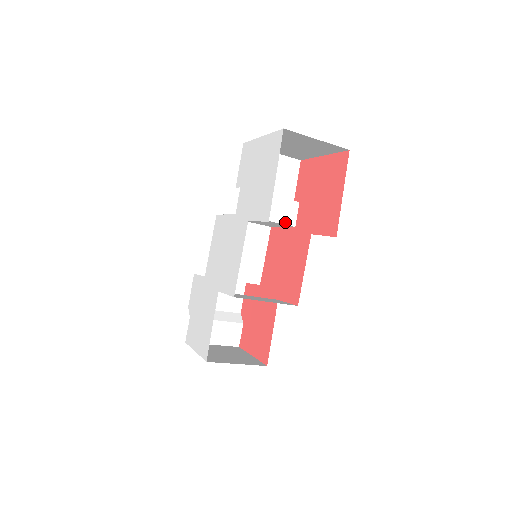
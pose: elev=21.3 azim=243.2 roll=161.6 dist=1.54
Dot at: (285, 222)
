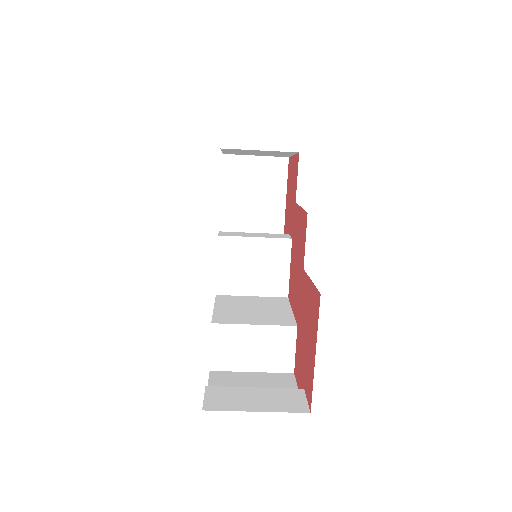
Dot at: (278, 238)
